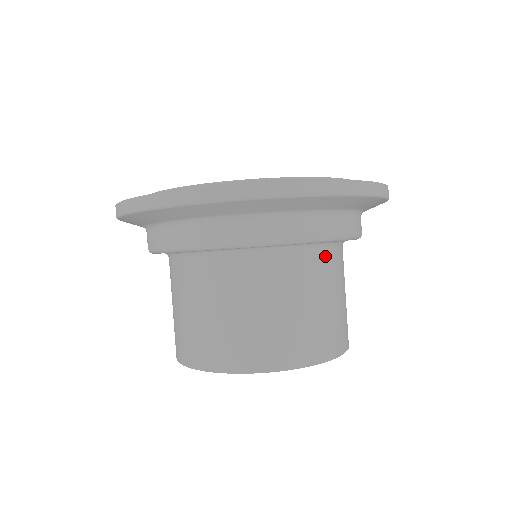
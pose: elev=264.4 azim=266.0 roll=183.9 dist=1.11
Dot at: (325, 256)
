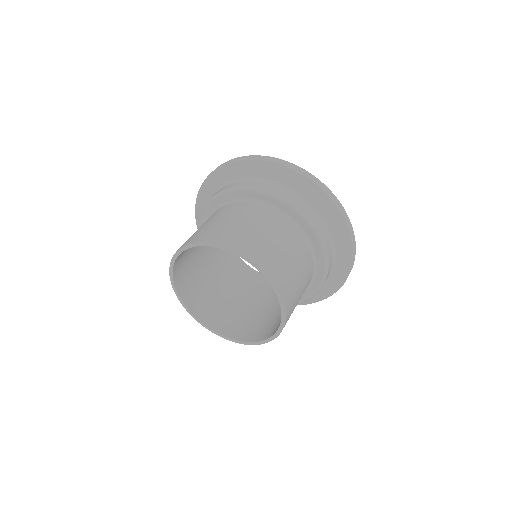
Dot at: (310, 278)
